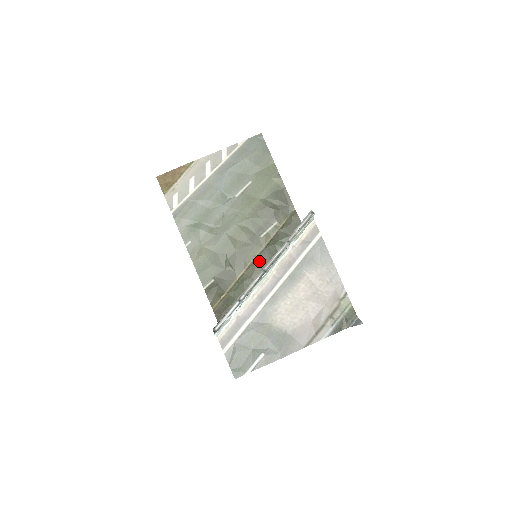
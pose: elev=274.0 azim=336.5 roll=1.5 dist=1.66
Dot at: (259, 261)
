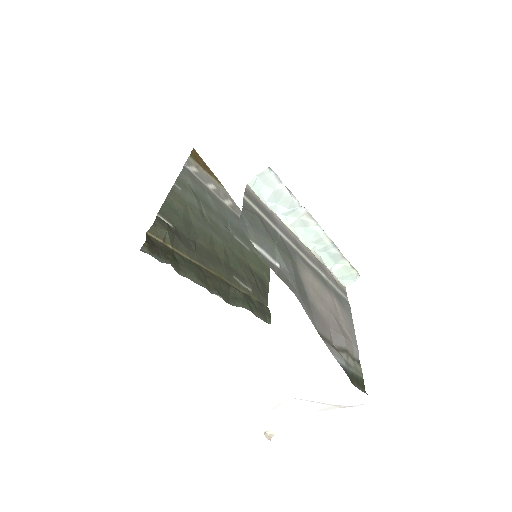
Dot at: (221, 282)
